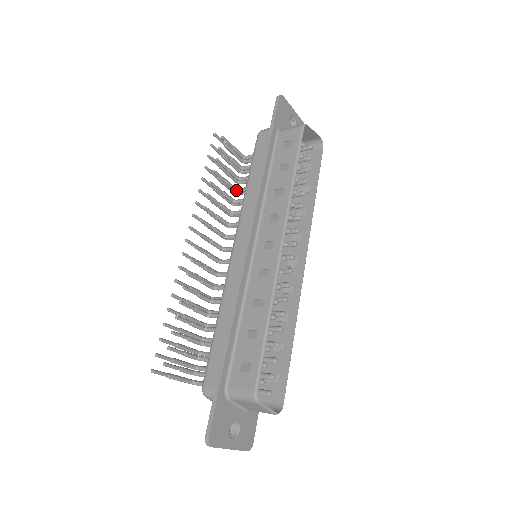
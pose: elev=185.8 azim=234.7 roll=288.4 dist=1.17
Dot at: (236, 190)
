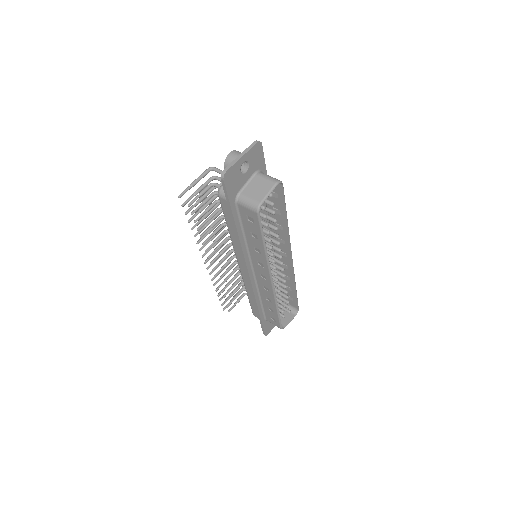
Dot at: occluded
